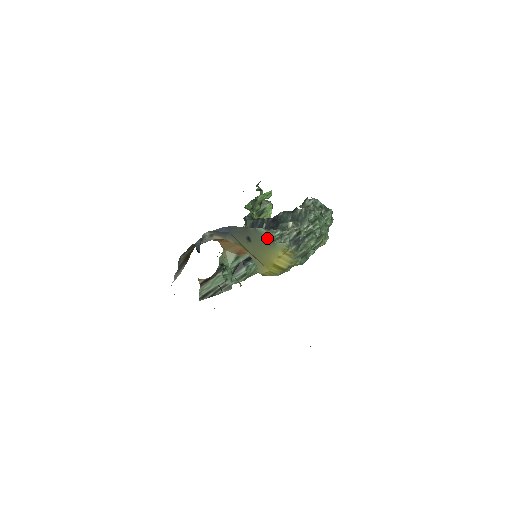
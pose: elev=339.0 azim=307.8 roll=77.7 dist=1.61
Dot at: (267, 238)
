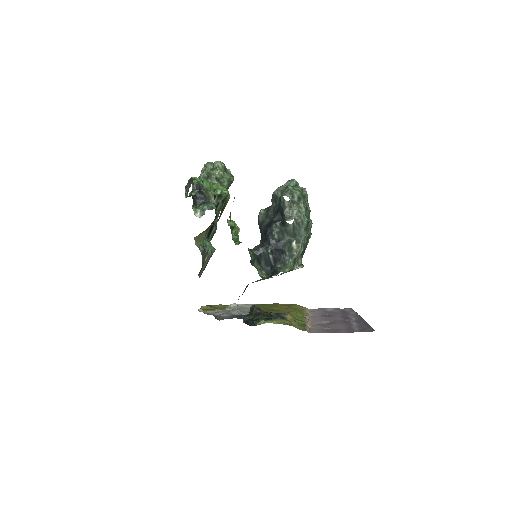
Dot at: occluded
